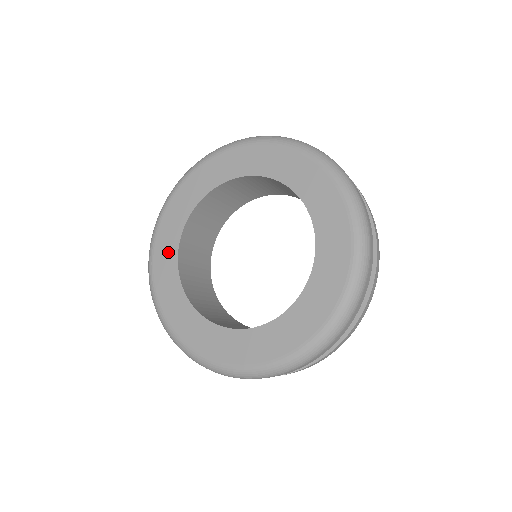
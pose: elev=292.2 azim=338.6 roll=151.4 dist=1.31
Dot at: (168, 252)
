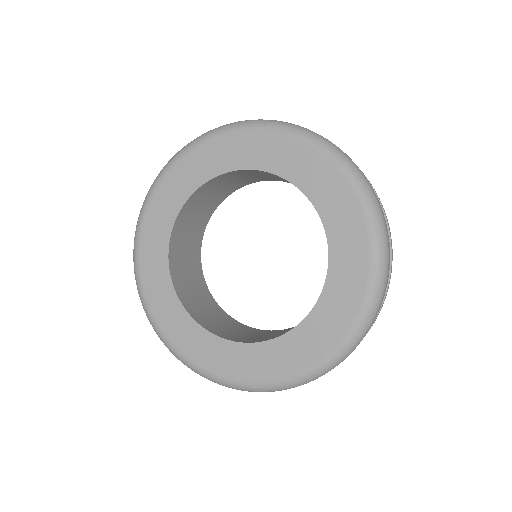
Dot at: (191, 334)
